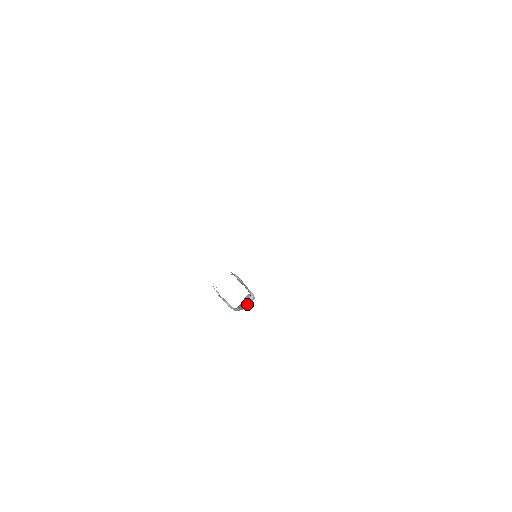
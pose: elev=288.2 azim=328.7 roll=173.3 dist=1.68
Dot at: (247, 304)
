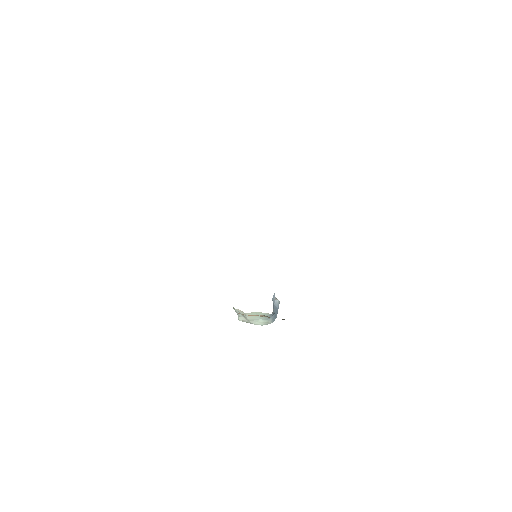
Dot at: (277, 310)
